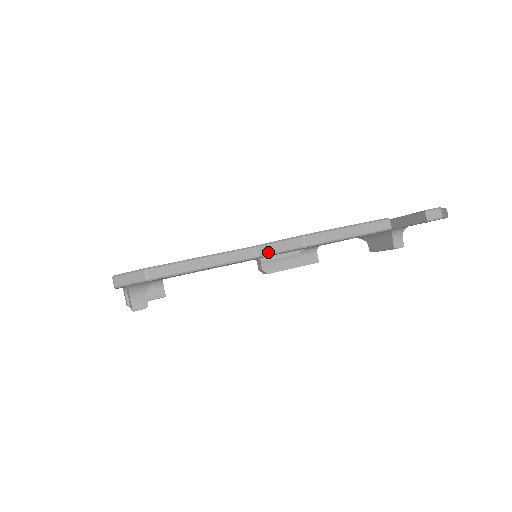
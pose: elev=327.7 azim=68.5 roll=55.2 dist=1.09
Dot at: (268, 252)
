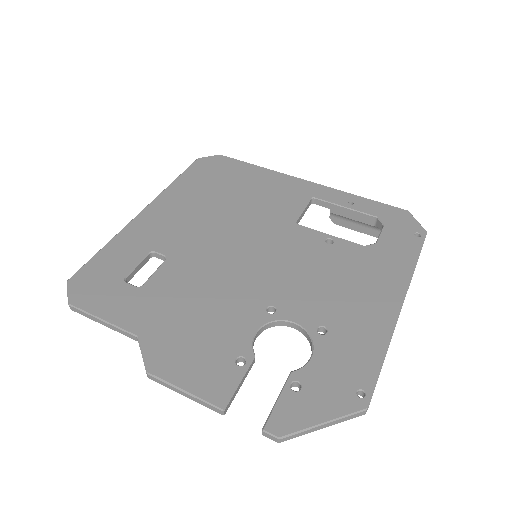
Dot at: occluded
